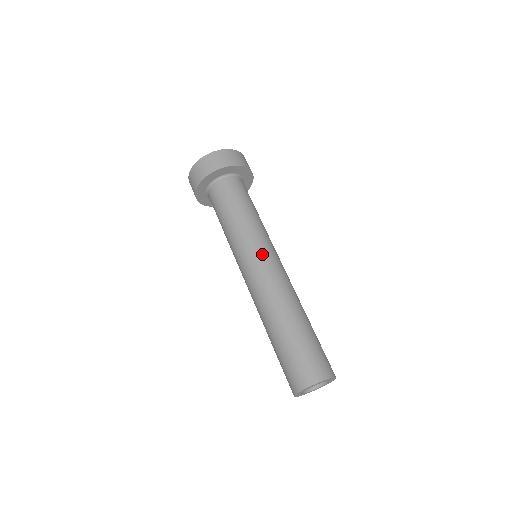
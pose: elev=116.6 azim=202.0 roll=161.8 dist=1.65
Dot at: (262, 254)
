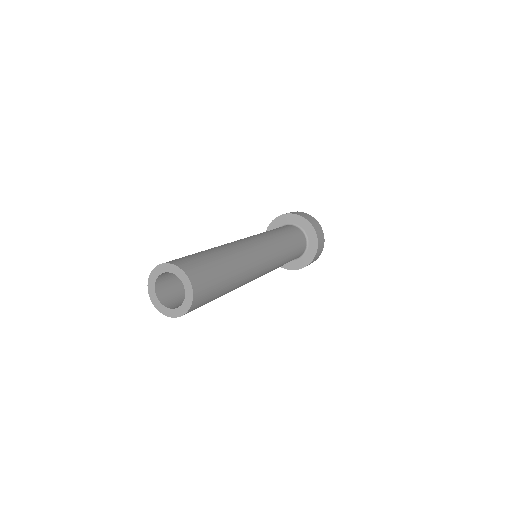
Dot at: (257, 238)
